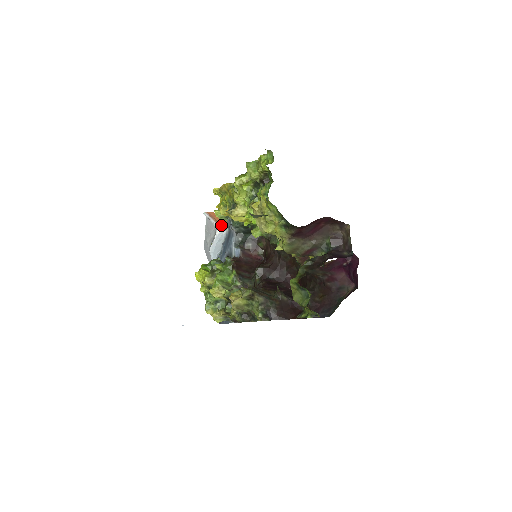
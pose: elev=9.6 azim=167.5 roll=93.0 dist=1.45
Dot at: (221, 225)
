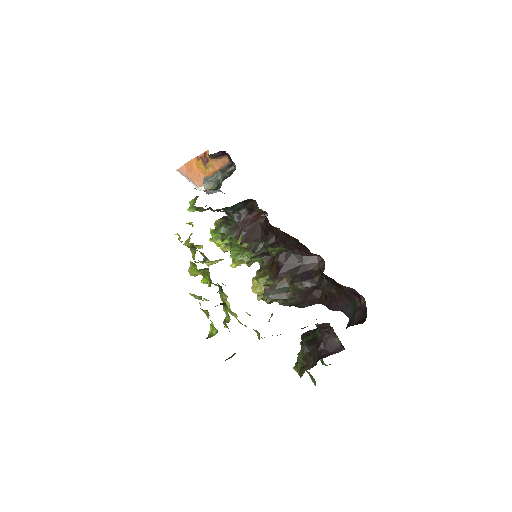
Dot at: (203, 185)
